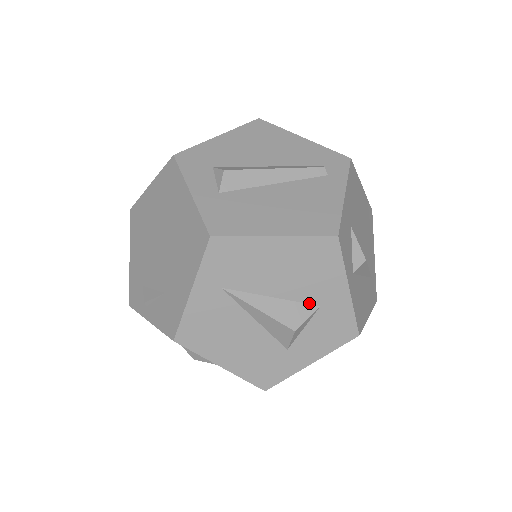
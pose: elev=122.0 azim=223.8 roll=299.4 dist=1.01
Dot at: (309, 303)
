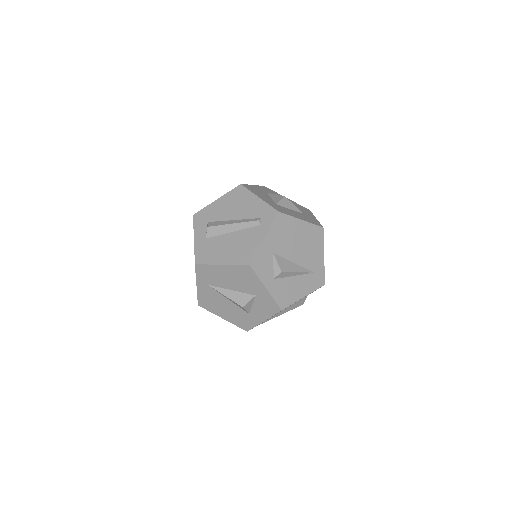
Dot at: (250, 294)
